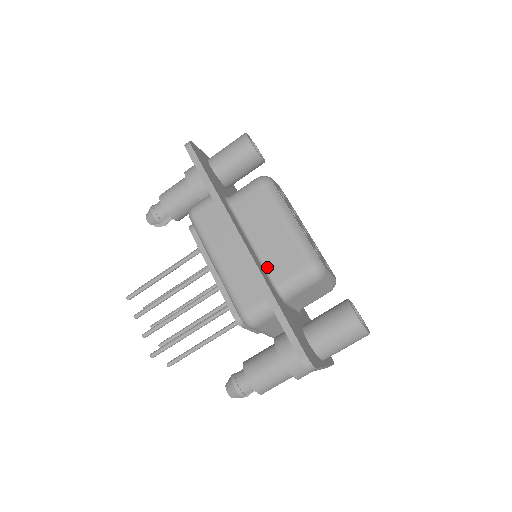
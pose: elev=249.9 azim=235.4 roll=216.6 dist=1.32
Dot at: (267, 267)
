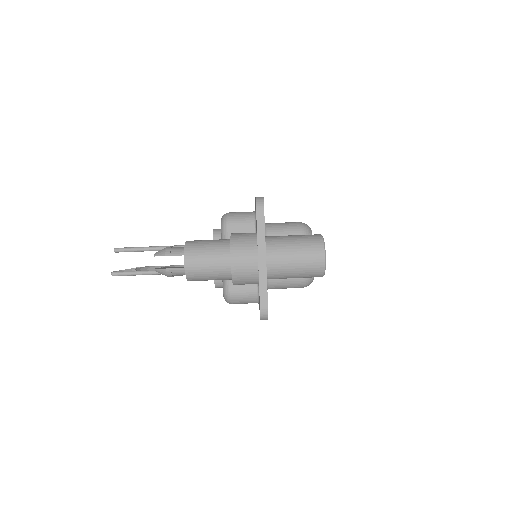
Dot at: occluded
